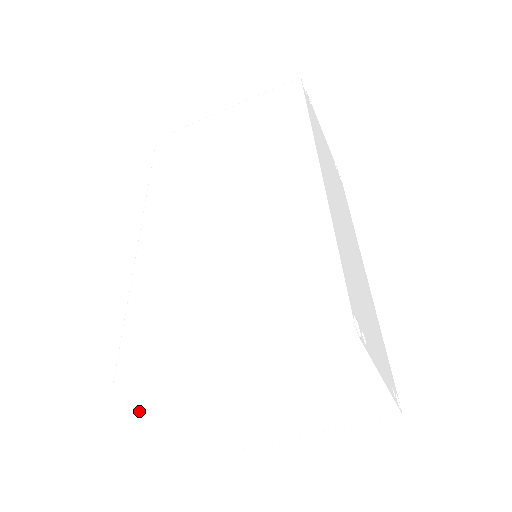
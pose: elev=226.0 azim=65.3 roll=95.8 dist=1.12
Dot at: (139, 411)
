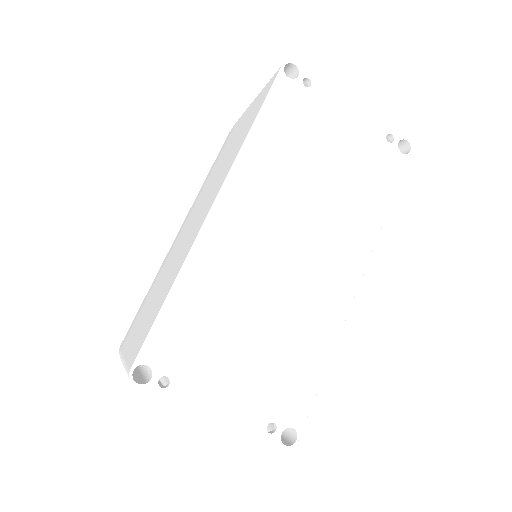
Dot at: occluded
